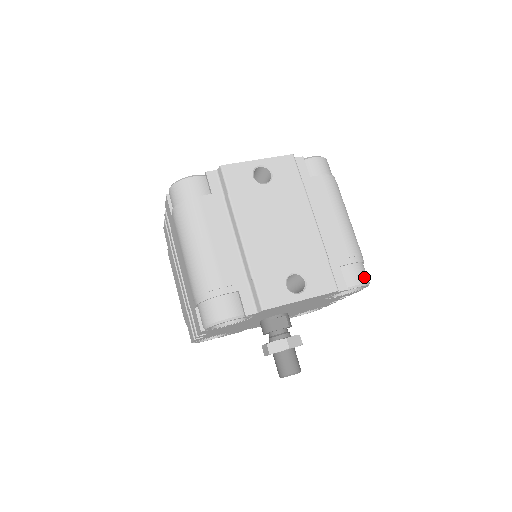
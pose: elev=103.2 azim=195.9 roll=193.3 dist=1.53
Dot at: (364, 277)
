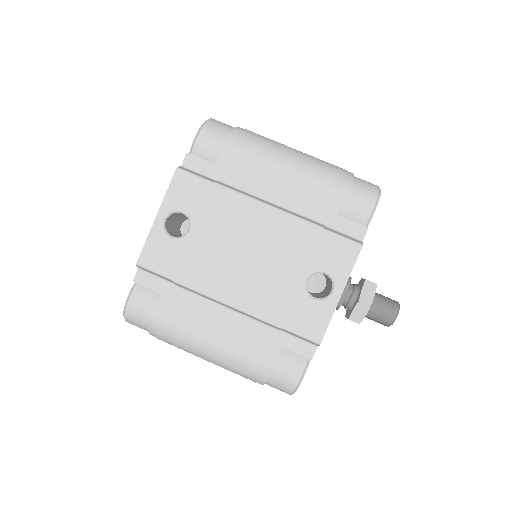
Dot at: (369, 194)
